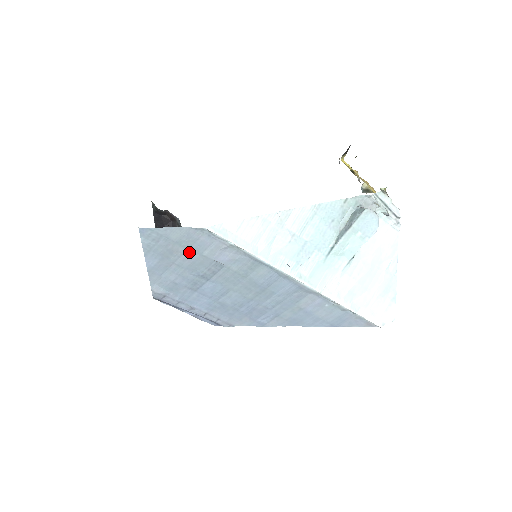
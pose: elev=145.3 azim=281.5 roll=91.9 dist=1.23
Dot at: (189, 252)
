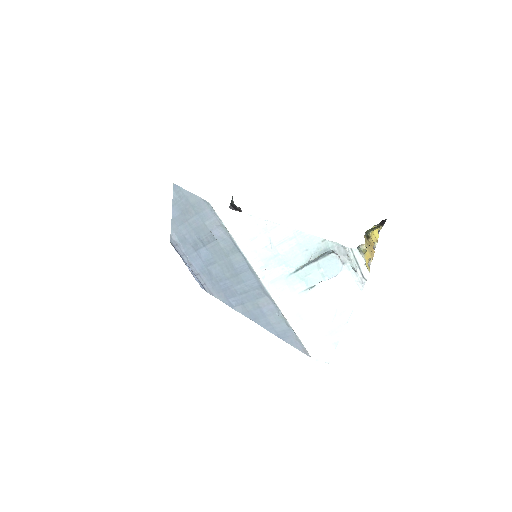
Dot at: (197, 217)
